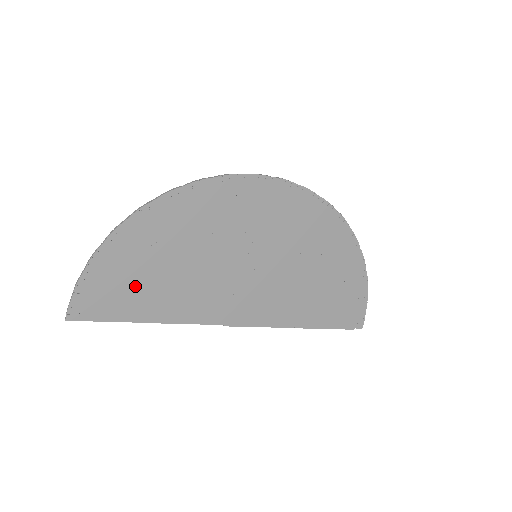
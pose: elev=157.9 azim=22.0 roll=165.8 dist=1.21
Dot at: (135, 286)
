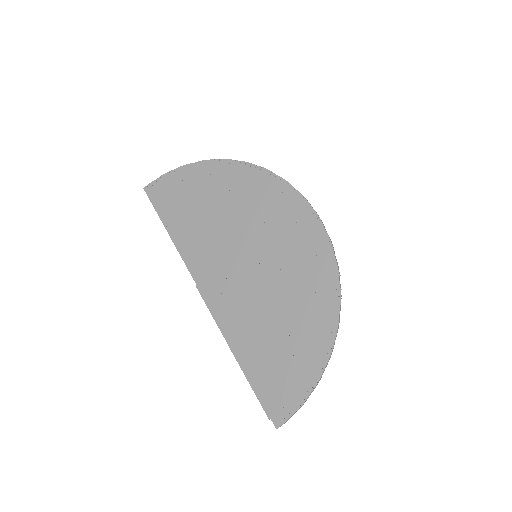
Dot at: (184, 202)
